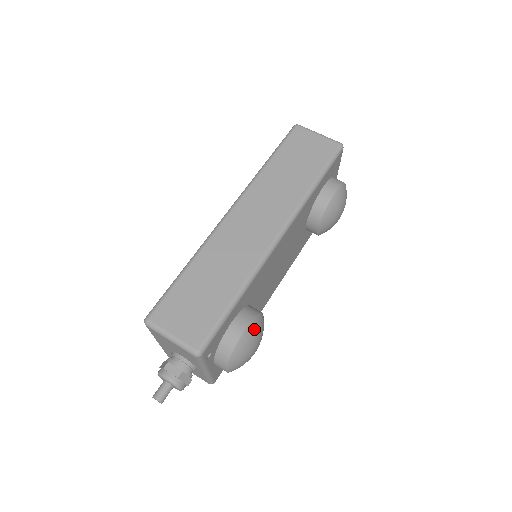
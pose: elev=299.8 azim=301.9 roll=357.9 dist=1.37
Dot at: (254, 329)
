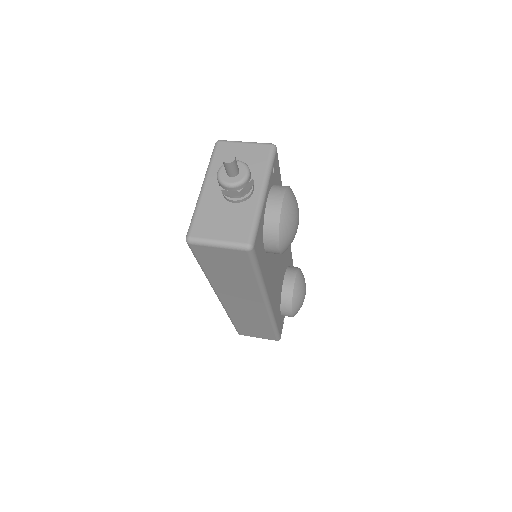
Dot at: occluded
